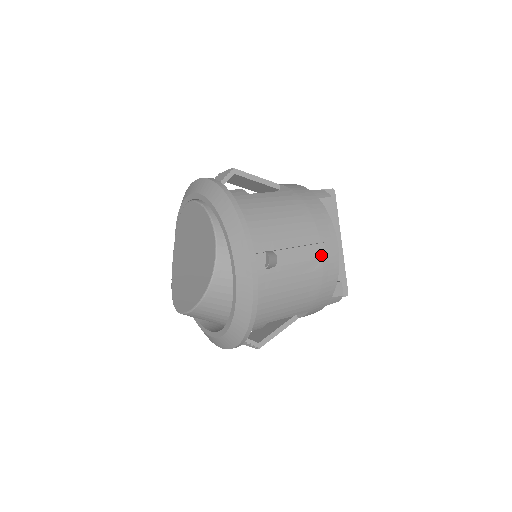
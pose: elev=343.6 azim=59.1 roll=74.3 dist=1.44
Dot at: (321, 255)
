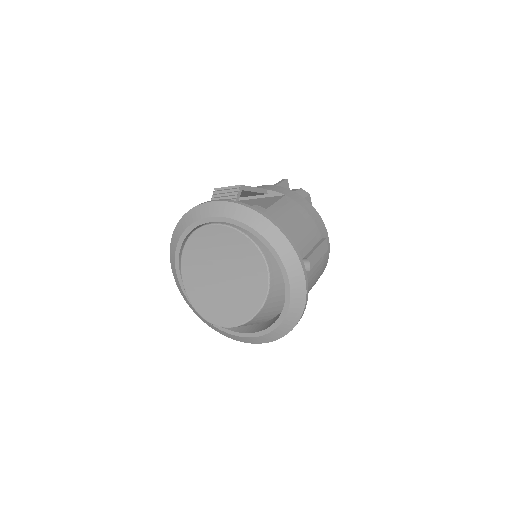
Dot at: (326, 249)
